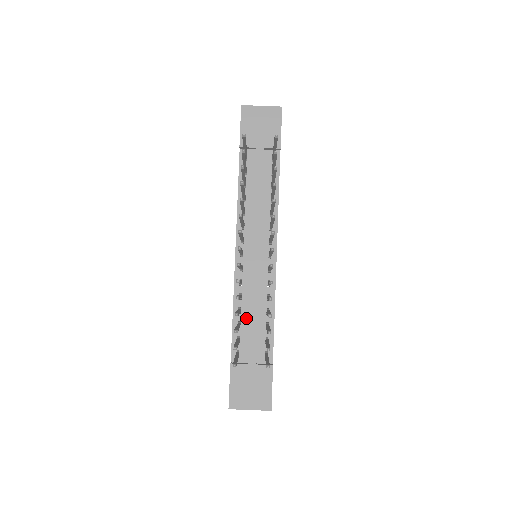
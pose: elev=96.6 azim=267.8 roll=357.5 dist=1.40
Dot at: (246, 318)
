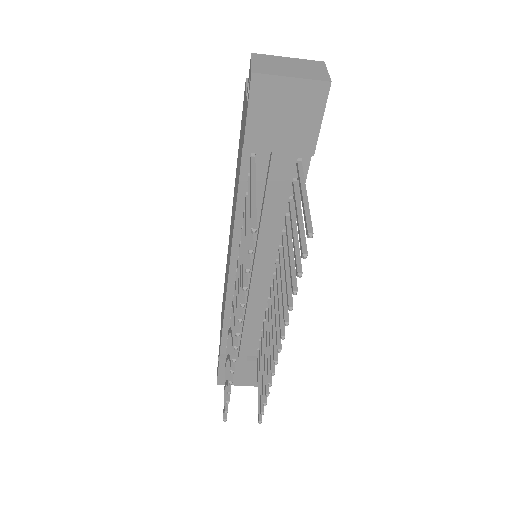
Dot at: occluded
